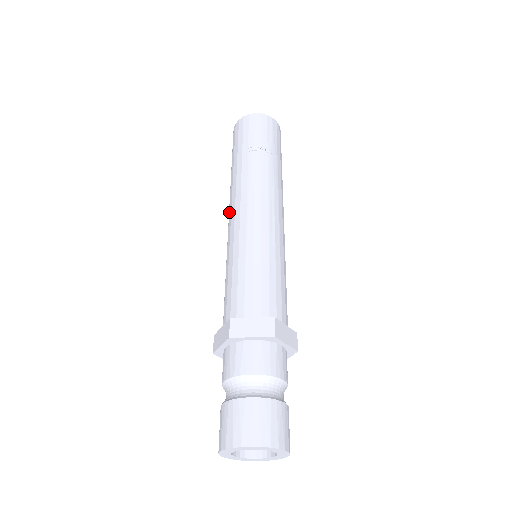
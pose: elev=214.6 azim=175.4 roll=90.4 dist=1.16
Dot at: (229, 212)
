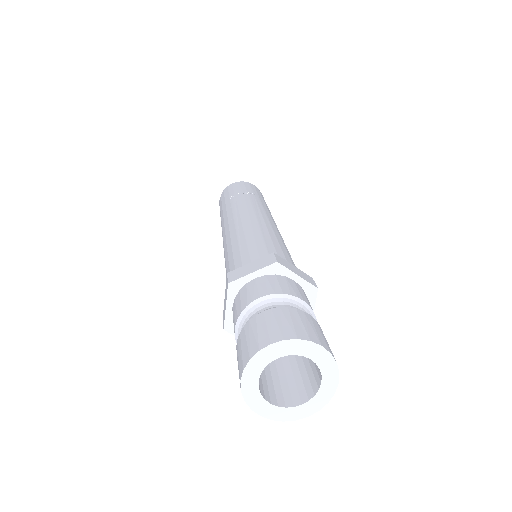
Dot at: occluded
